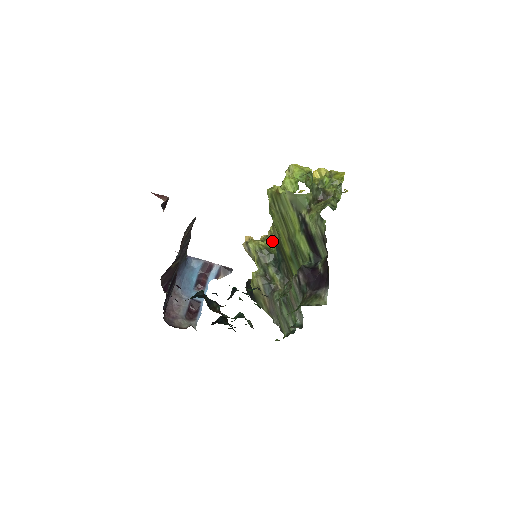
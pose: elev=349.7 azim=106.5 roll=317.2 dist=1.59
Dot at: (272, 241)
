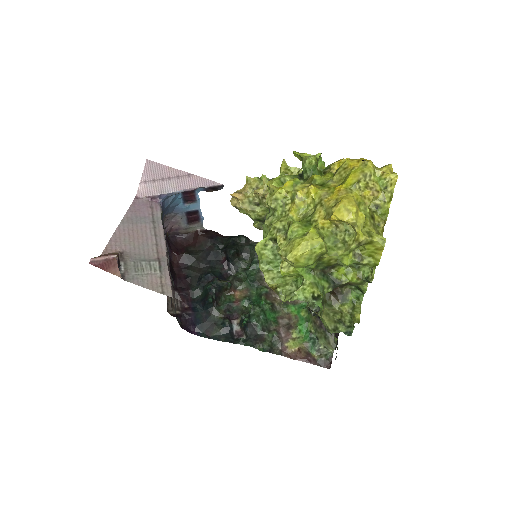
Dot at: occluded
